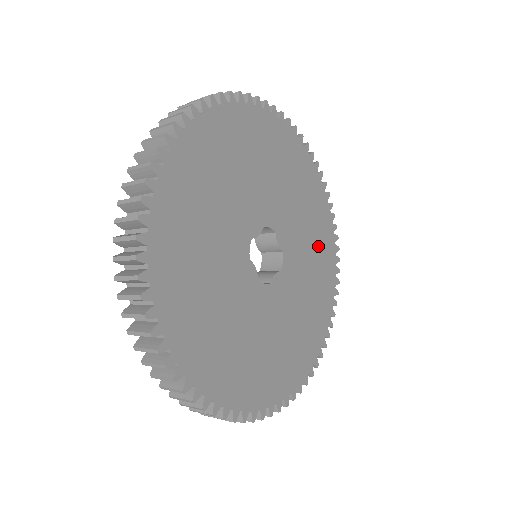
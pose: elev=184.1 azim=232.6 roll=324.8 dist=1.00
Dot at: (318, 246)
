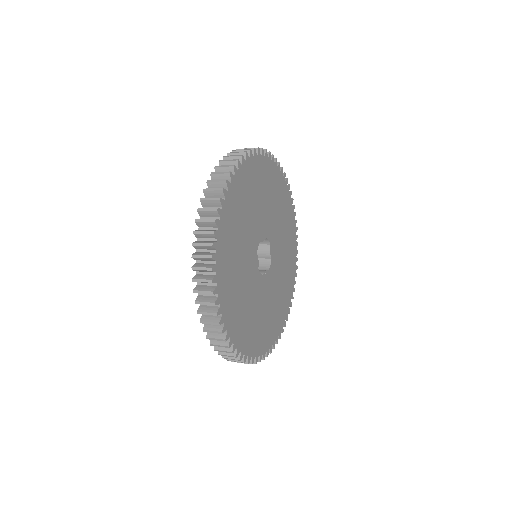
Dot at: (287, 267)
